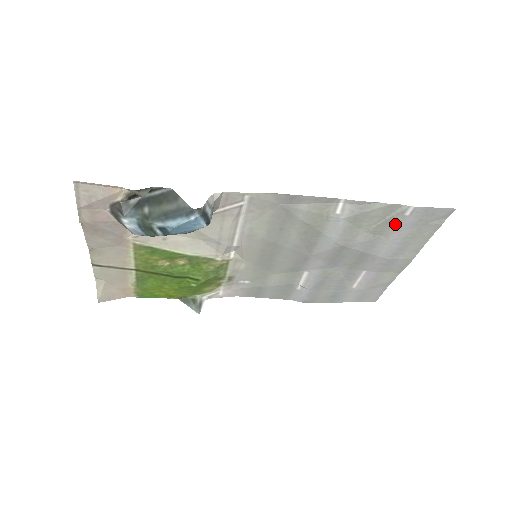
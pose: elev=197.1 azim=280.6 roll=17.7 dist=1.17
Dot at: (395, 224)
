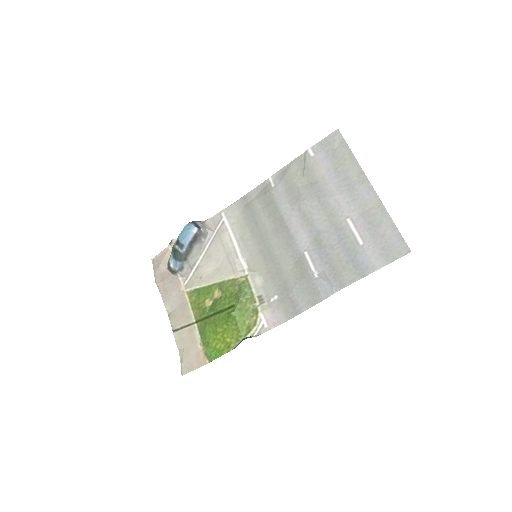
Dot at: (315, 166)
